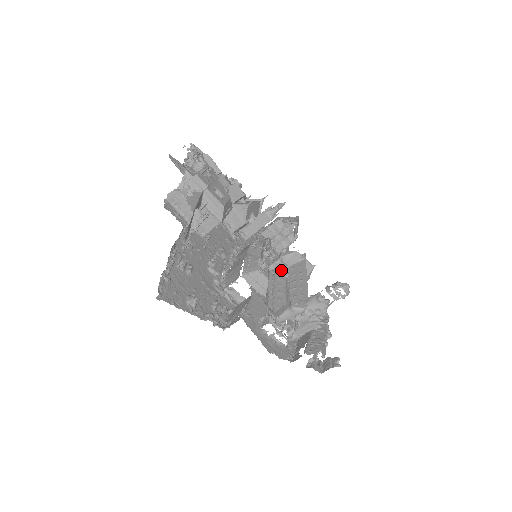
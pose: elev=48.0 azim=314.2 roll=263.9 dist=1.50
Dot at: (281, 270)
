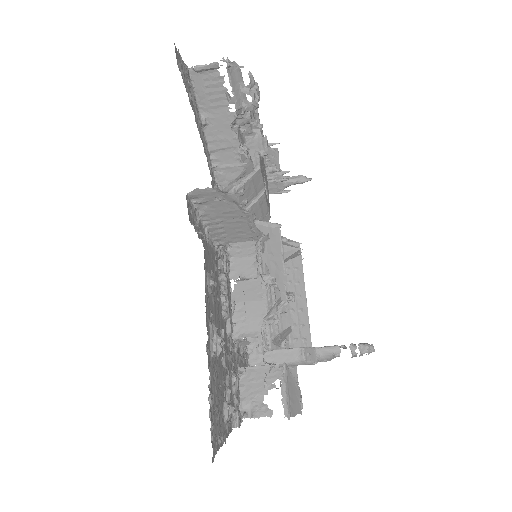
Dot at: occluded
